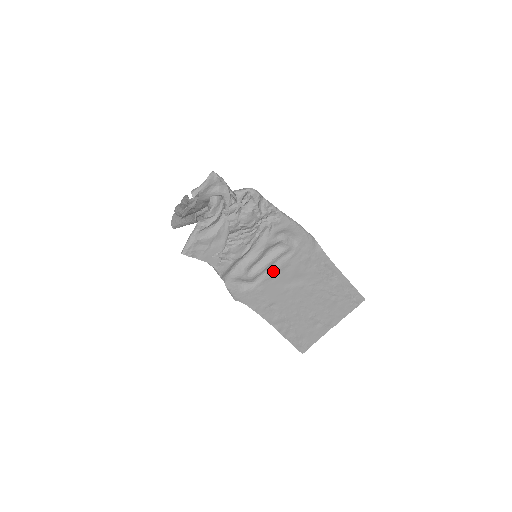
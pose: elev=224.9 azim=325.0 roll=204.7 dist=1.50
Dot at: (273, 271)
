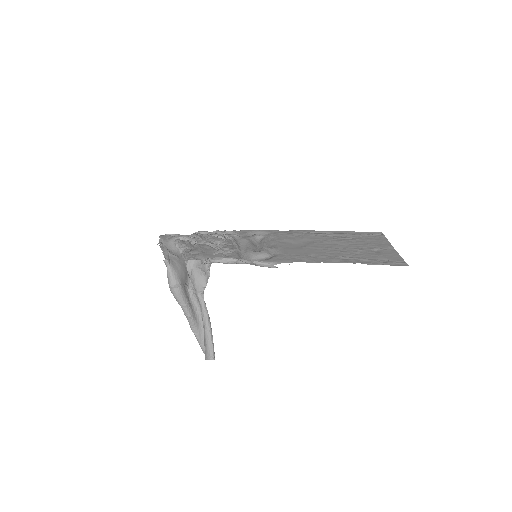
Dot at: (276, 246)
